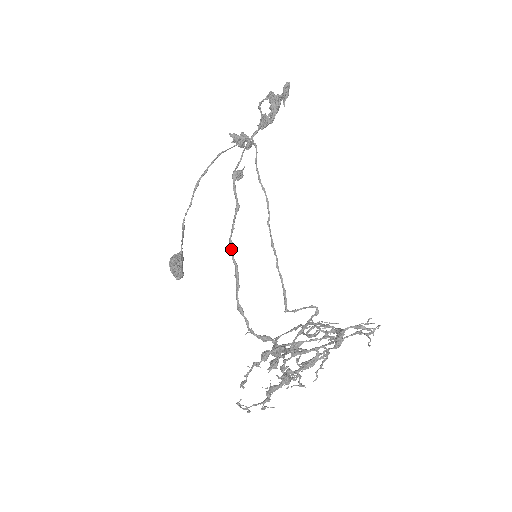
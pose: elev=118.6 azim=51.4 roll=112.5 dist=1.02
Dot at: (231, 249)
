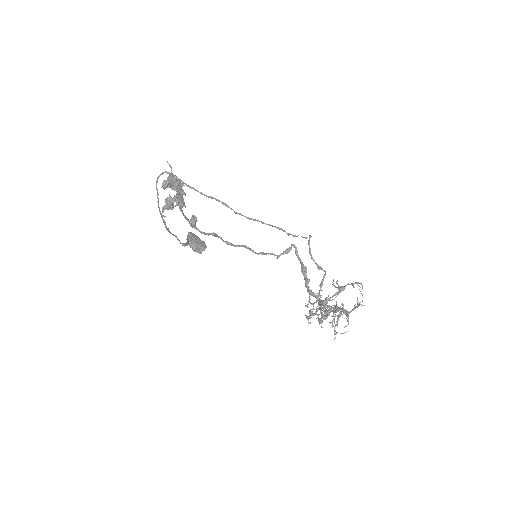
Dot at: occluded
